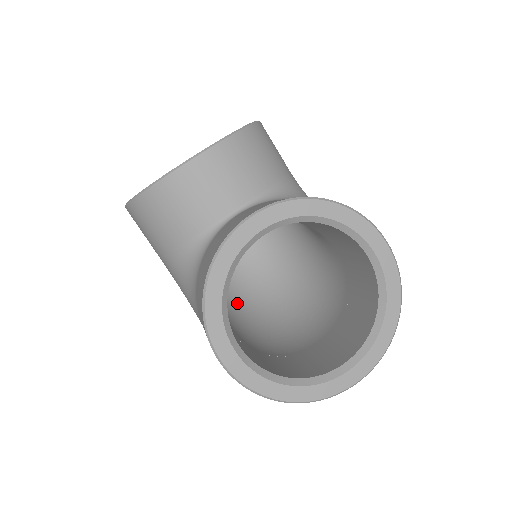
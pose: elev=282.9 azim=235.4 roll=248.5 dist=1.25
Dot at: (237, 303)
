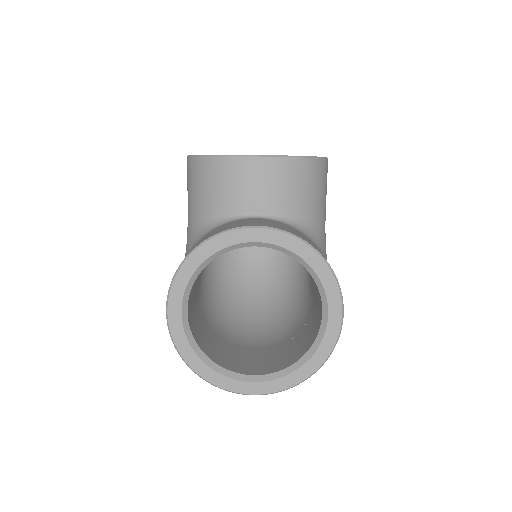
Dot at: (224, 280)
